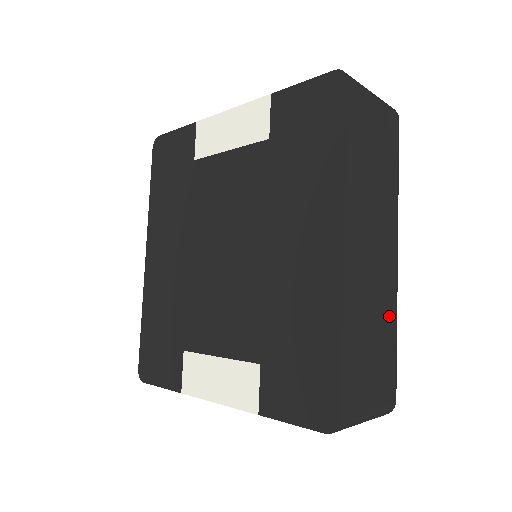
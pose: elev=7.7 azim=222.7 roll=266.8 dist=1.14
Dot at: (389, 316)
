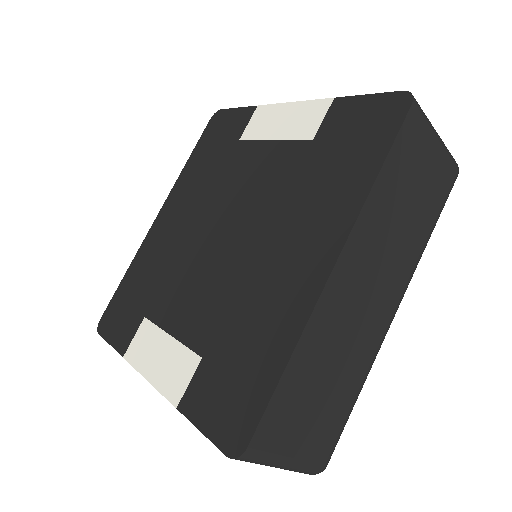
Dot at: (357, 370)
